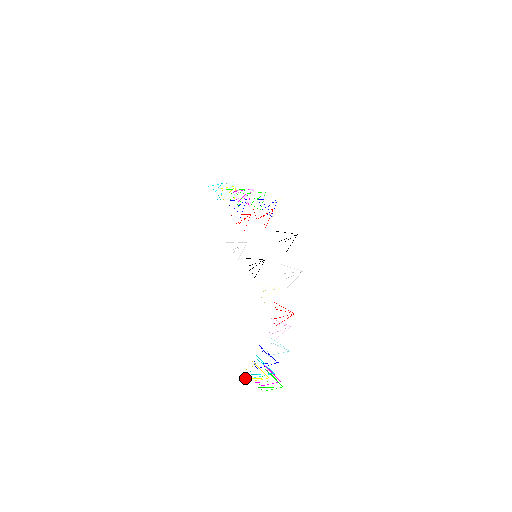
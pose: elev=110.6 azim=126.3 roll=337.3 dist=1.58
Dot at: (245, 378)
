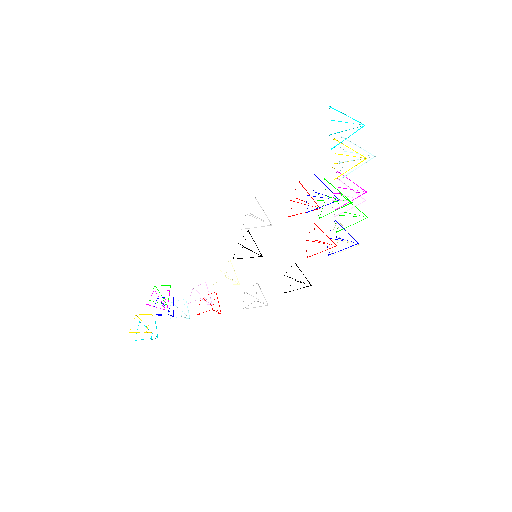
Dot at: occluded
